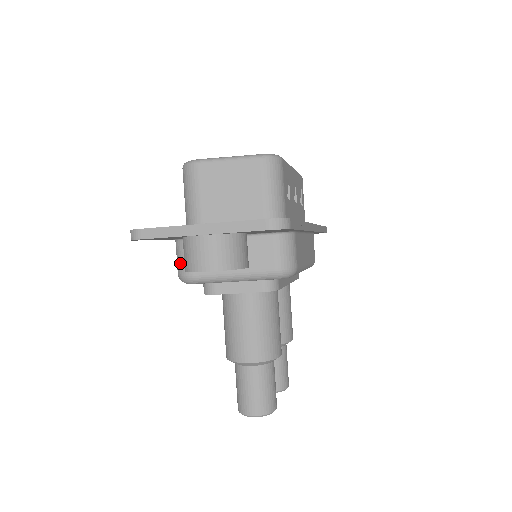
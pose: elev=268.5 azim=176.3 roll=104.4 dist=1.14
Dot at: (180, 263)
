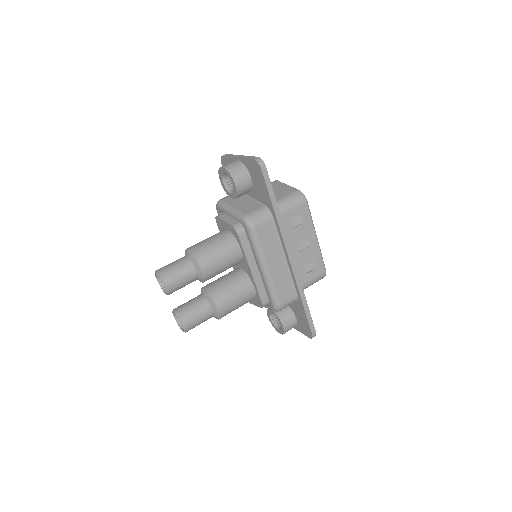
Dot at: occluded
